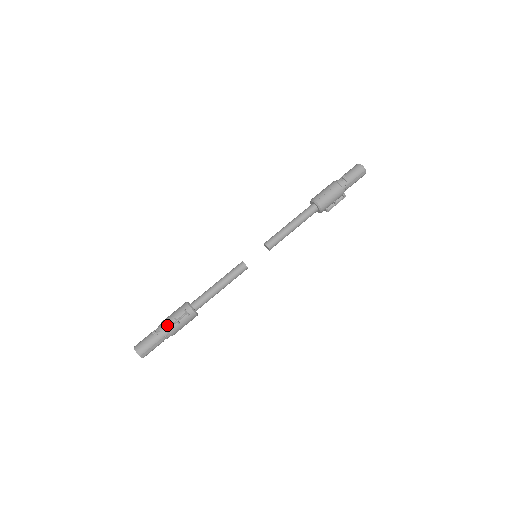
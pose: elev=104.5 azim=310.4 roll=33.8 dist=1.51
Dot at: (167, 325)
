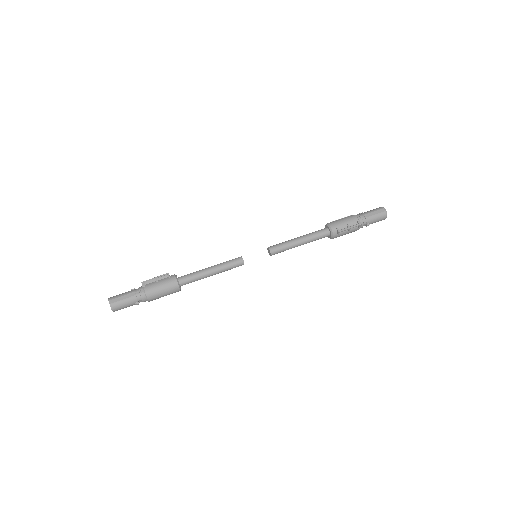
Dot at: (147, 283)
